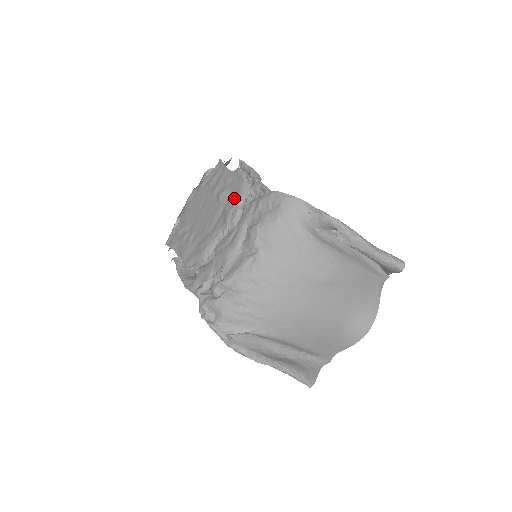
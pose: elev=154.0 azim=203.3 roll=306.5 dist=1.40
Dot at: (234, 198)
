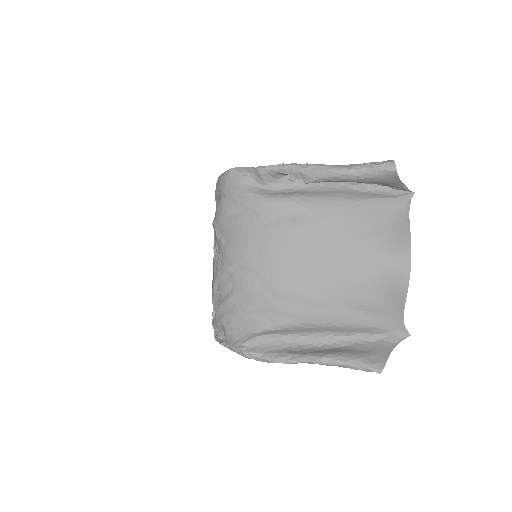
Dot at: occluded
